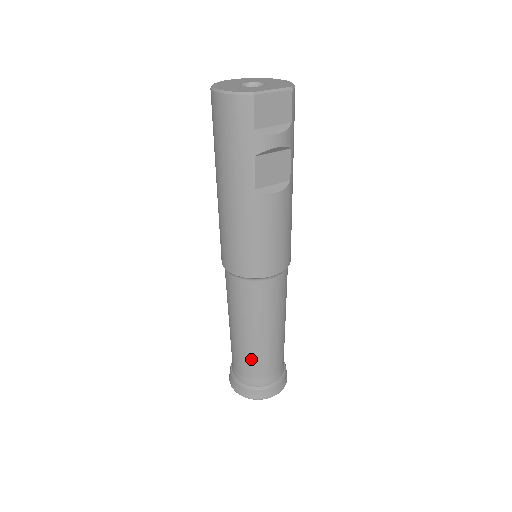
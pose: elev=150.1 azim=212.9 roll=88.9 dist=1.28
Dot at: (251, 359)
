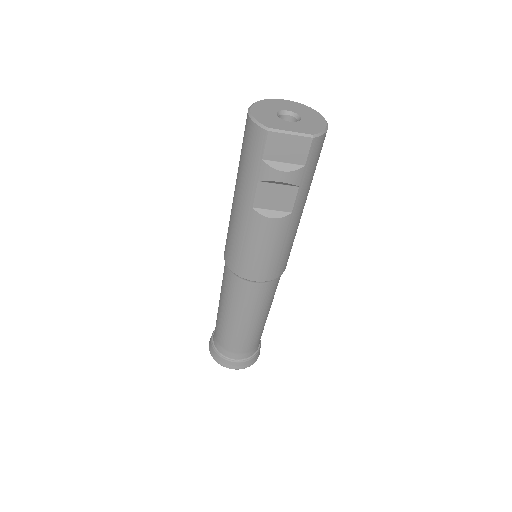
Dot at: (223, 332)
